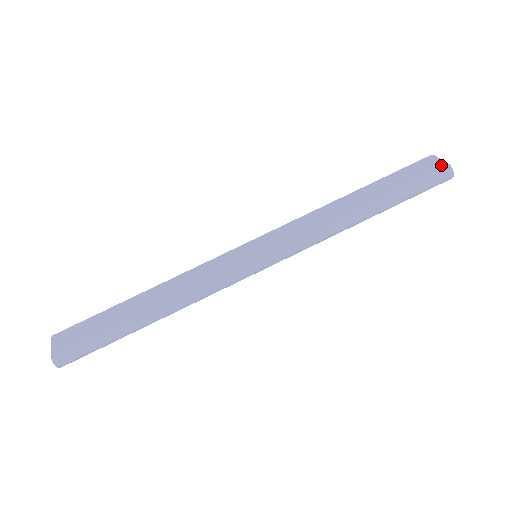
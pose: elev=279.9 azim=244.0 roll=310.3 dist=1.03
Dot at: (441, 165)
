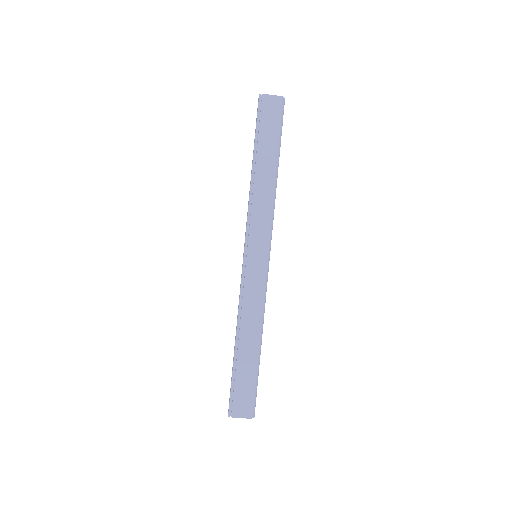
Dot at: (277, 101)
